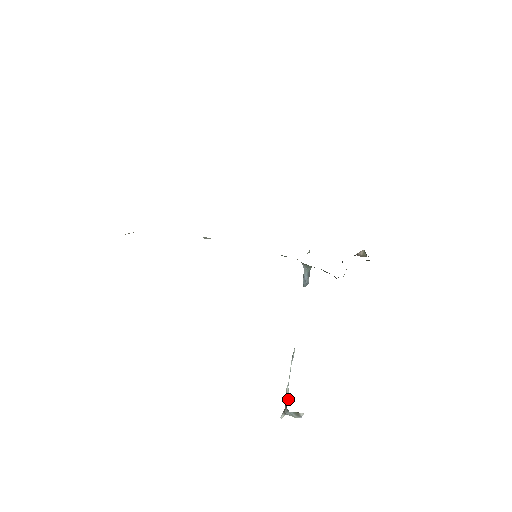
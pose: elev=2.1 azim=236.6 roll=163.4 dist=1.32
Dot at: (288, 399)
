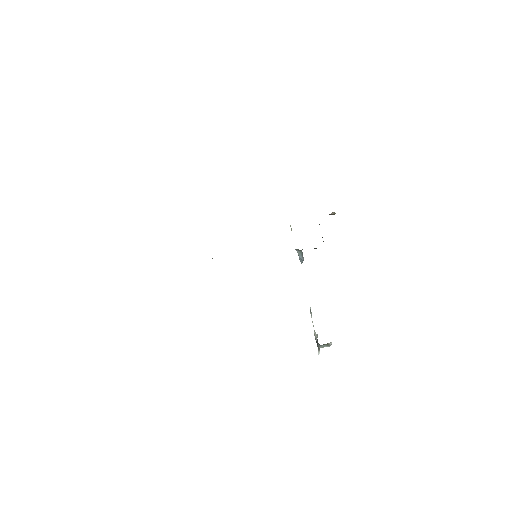
Dot at: occluded
